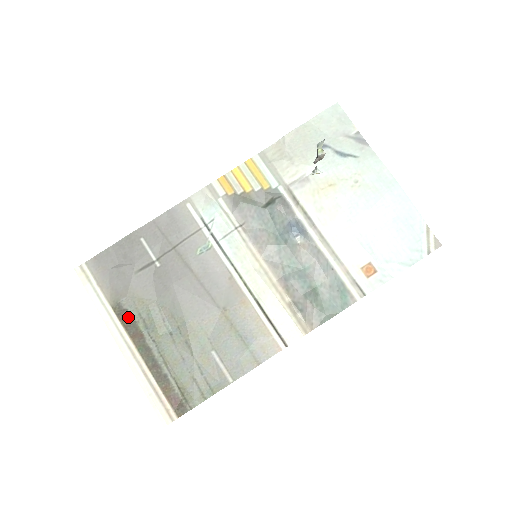
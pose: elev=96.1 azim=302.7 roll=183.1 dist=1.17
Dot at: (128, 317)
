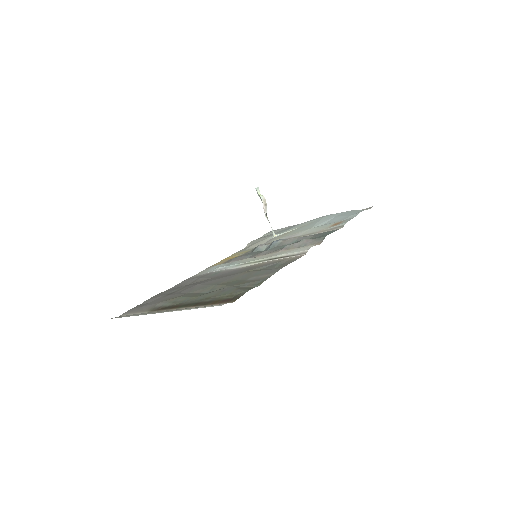
Dot at: (164, 307)
